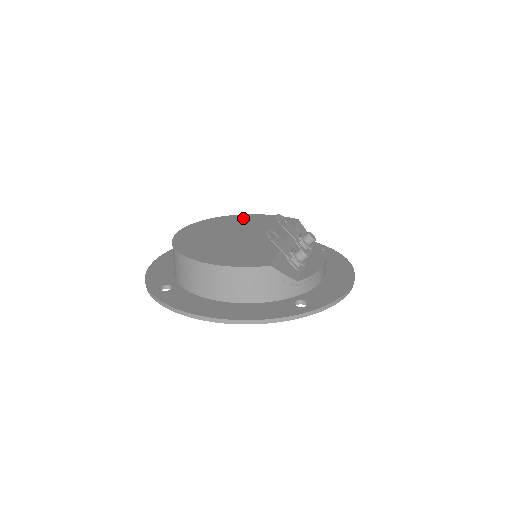
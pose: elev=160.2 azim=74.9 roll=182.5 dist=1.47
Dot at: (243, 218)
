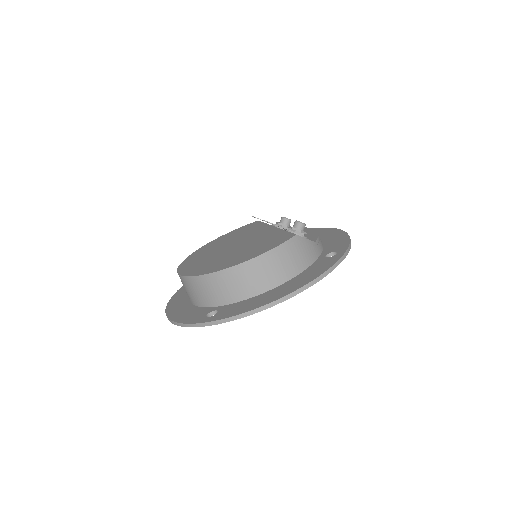
Dot at: (214, 243)
